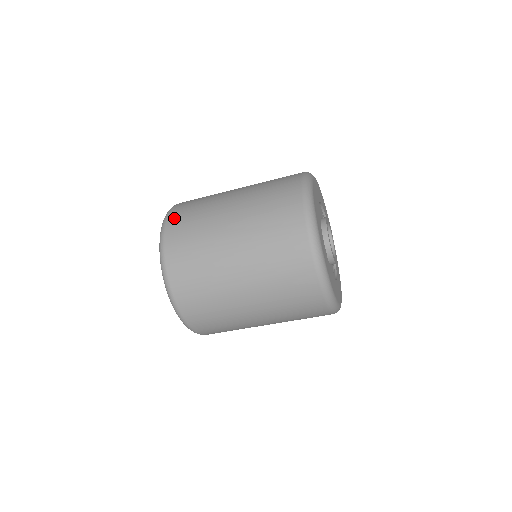
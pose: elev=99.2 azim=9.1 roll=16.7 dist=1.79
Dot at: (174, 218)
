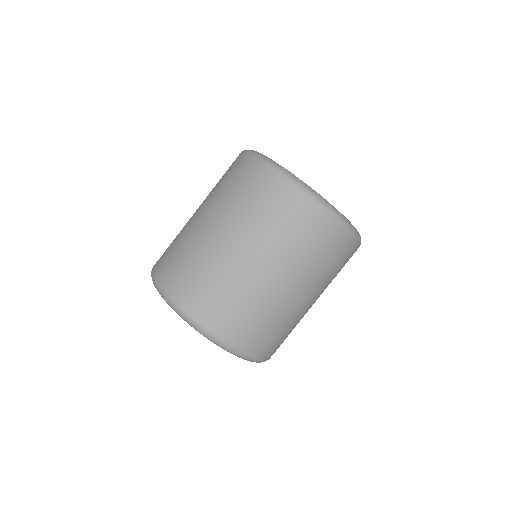
Dot at: (204, 314)
